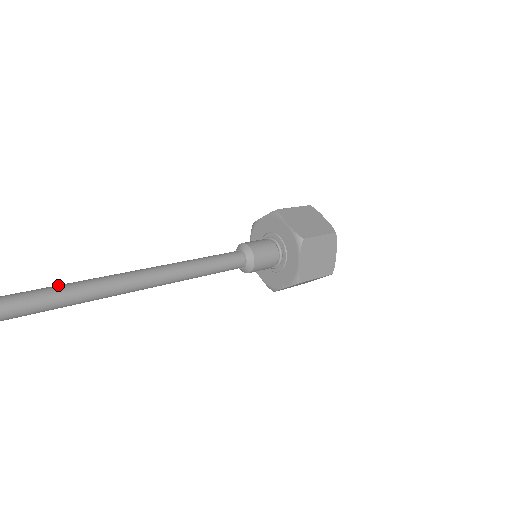
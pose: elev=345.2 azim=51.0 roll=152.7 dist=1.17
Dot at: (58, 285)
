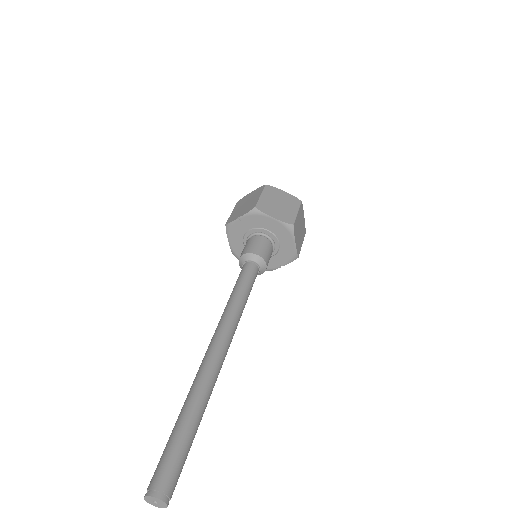
Dot at: (188, 405)
